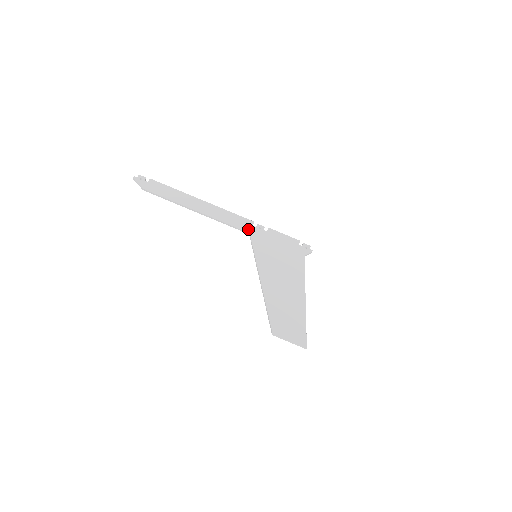
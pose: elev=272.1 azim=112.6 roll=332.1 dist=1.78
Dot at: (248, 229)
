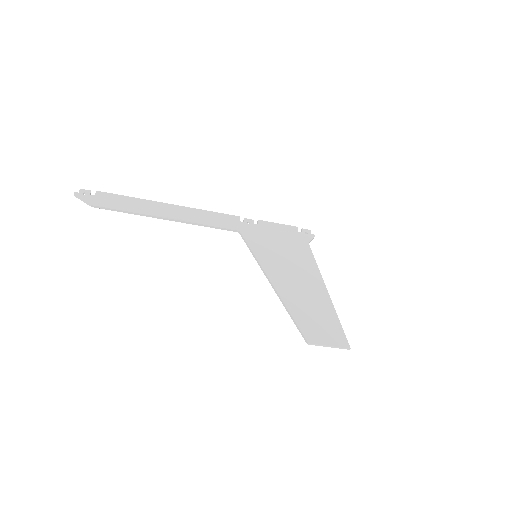
Dot at: (236, 226)
